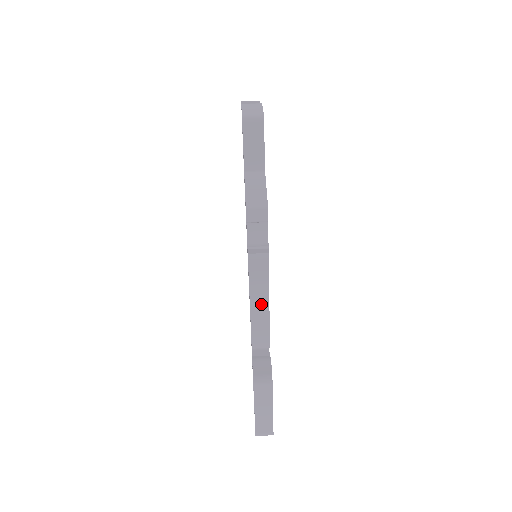
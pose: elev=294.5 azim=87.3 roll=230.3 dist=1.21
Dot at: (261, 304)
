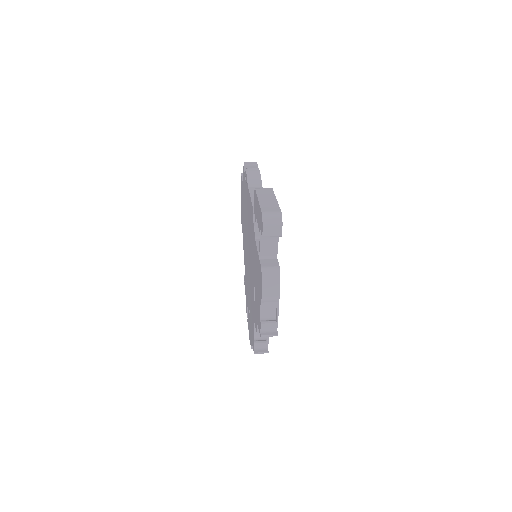
Dot at: occluded
